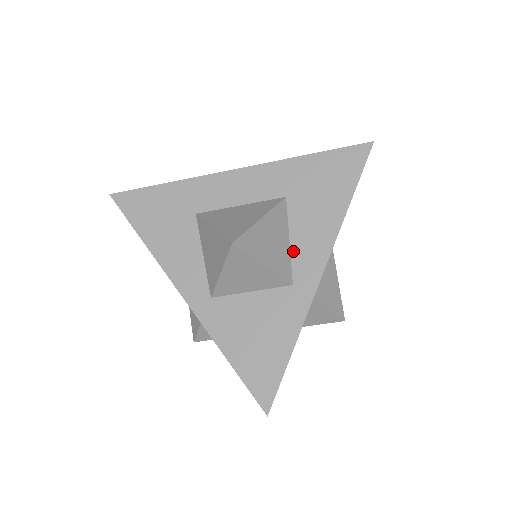
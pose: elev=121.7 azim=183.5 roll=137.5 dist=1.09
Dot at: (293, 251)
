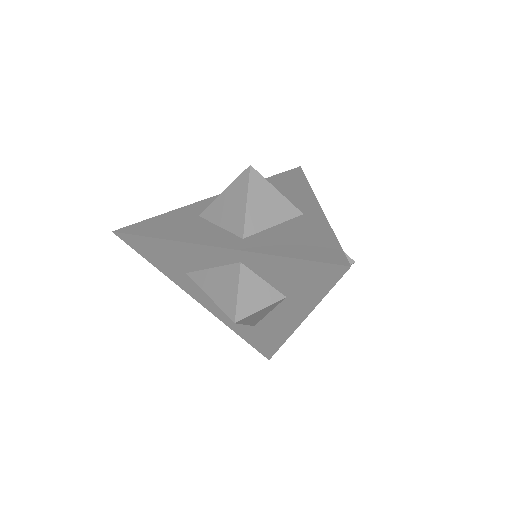
Dot at: occluded
